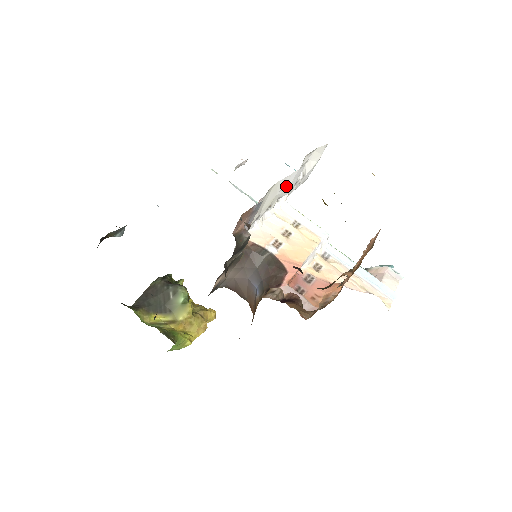
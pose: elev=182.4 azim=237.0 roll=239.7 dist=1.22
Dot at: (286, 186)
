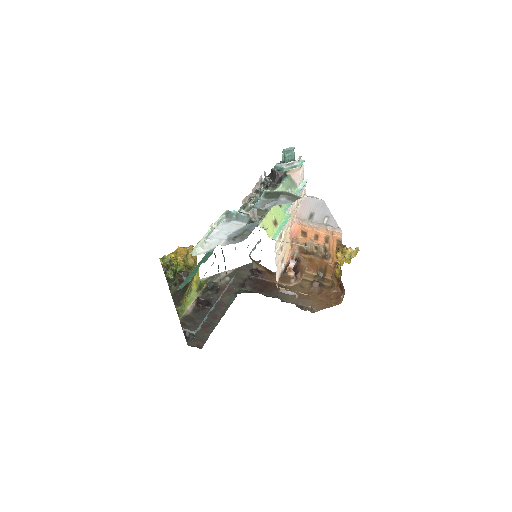
Dot at: occluded
